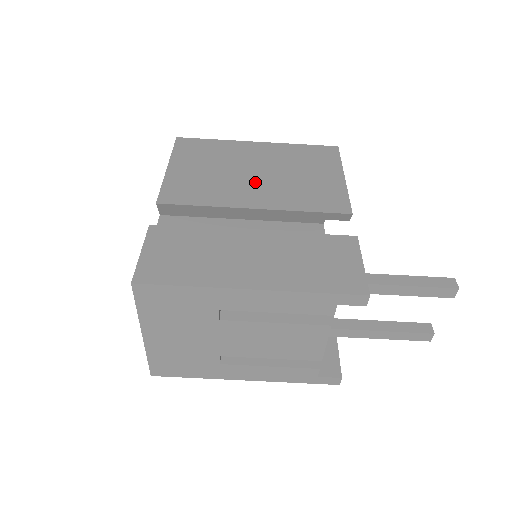
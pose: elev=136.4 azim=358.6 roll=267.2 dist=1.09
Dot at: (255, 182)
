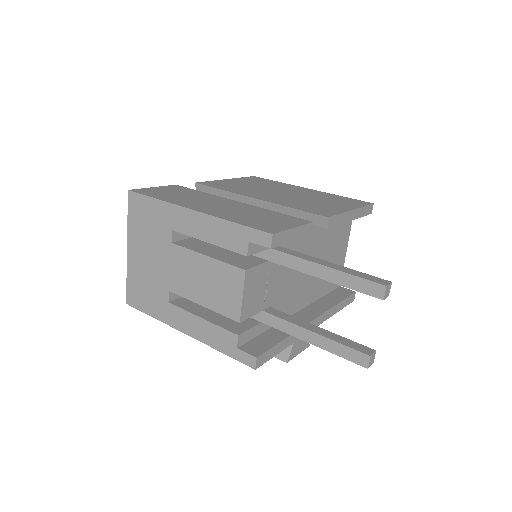
Dot at: (275, 194)
